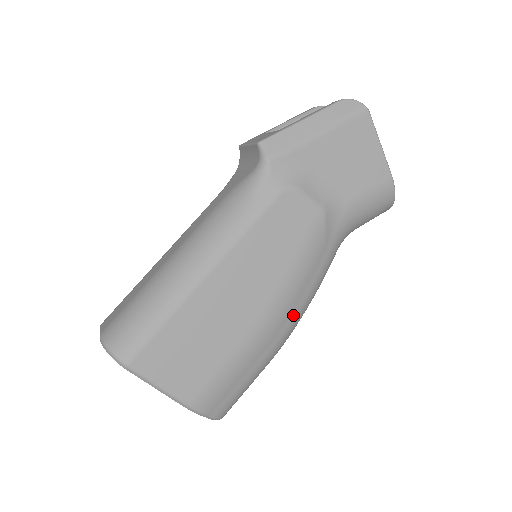
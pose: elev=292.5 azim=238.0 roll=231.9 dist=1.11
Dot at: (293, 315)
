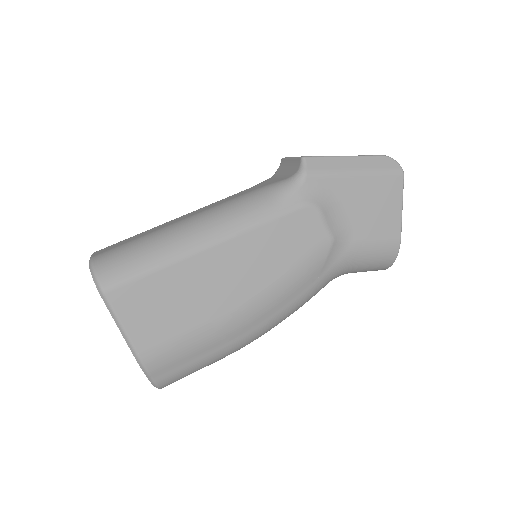
Dot at: (267, 320)
